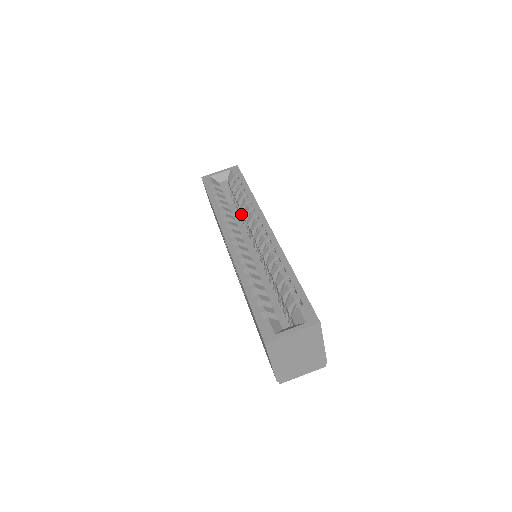
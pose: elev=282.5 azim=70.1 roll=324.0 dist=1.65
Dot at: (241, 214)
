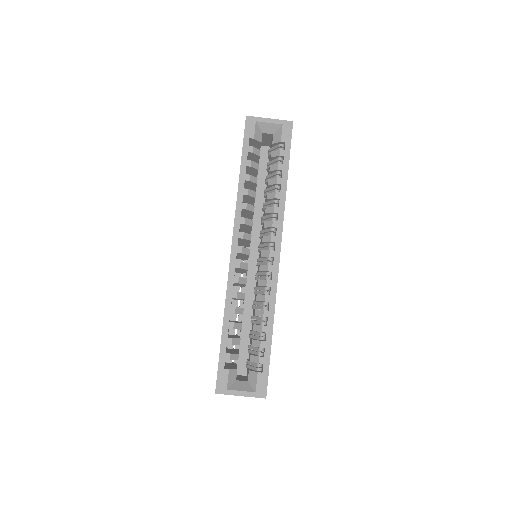
Dot at: (265, 195)
